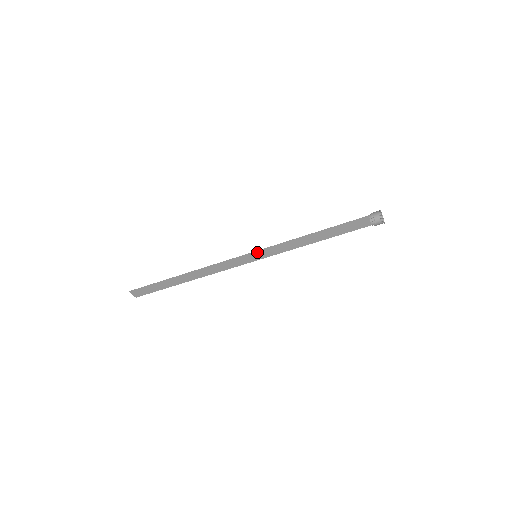
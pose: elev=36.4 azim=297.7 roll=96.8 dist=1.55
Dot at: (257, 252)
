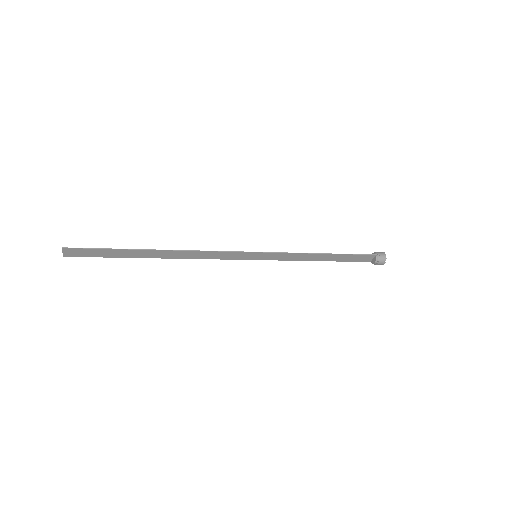
Dot at: (261, 253)
